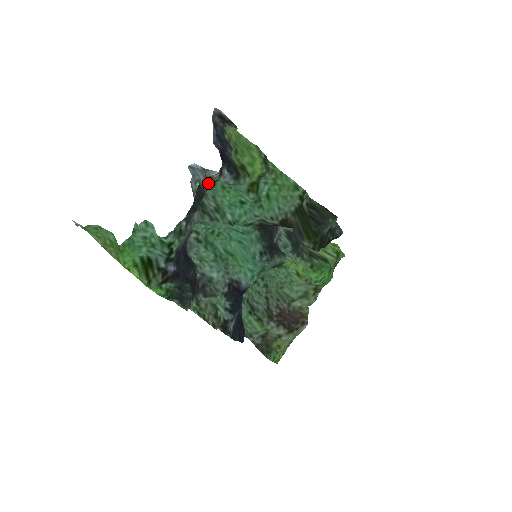
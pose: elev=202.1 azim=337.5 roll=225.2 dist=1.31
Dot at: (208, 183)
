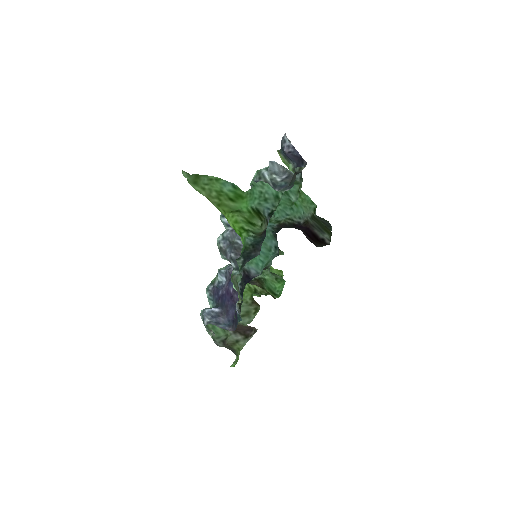
Dot at: (297, 171)
